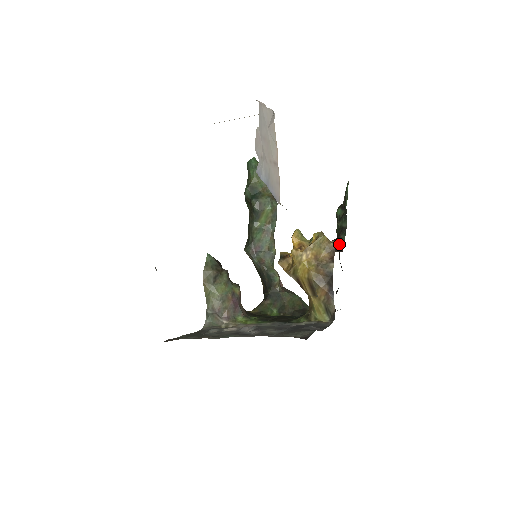
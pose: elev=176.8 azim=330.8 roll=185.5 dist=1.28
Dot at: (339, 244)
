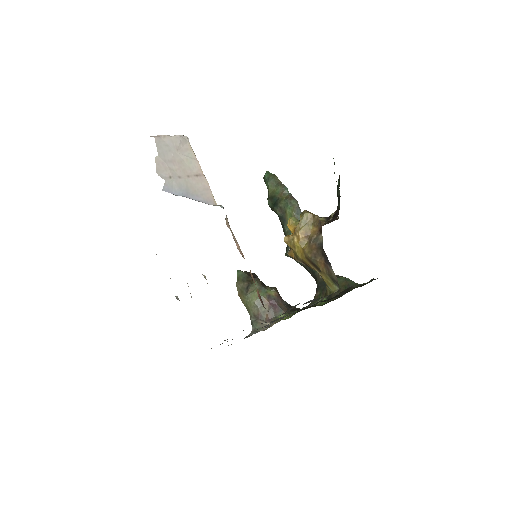
Dot at: (335, 214)
